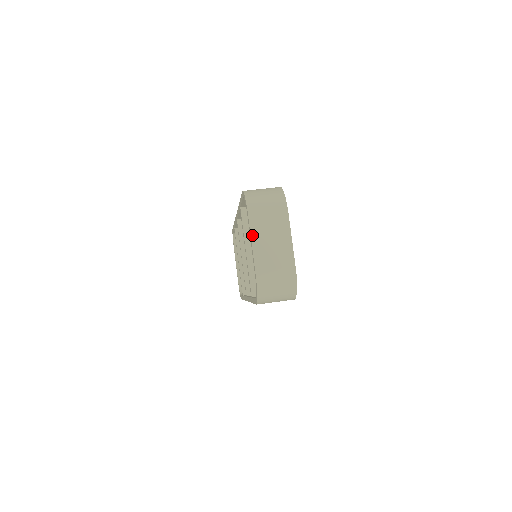
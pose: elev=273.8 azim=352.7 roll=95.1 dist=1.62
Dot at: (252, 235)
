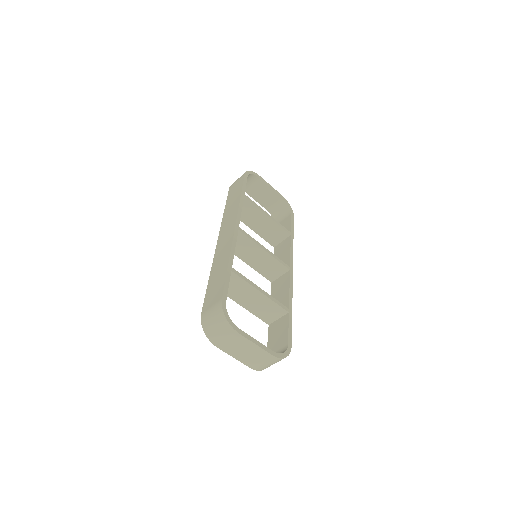
Dot at: (229, 354)
